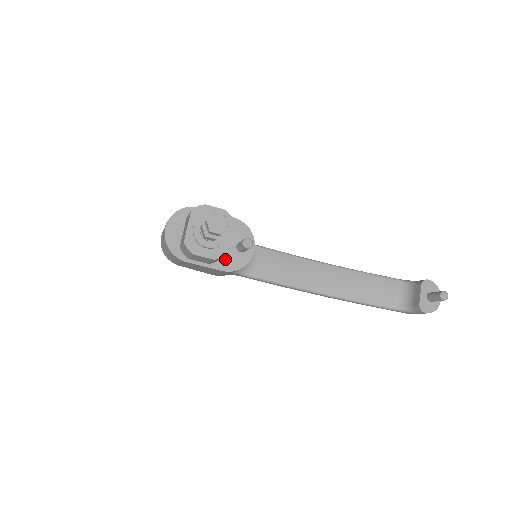
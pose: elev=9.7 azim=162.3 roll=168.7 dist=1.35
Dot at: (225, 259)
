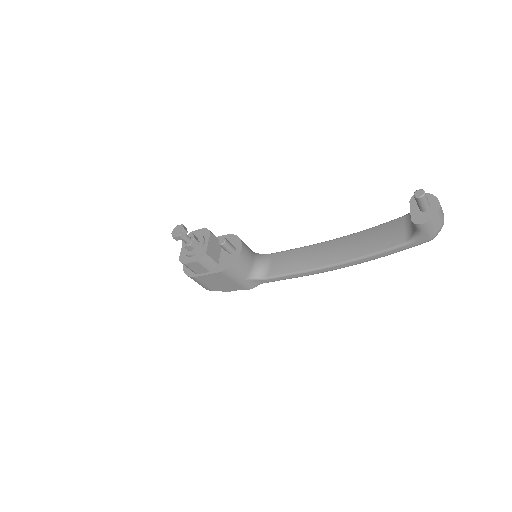
Dot at: (221, 264)
